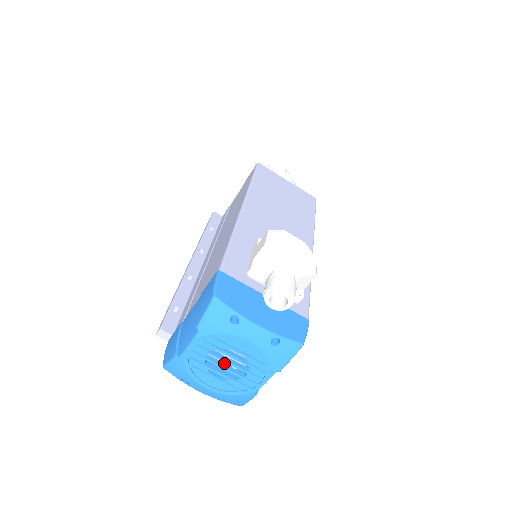
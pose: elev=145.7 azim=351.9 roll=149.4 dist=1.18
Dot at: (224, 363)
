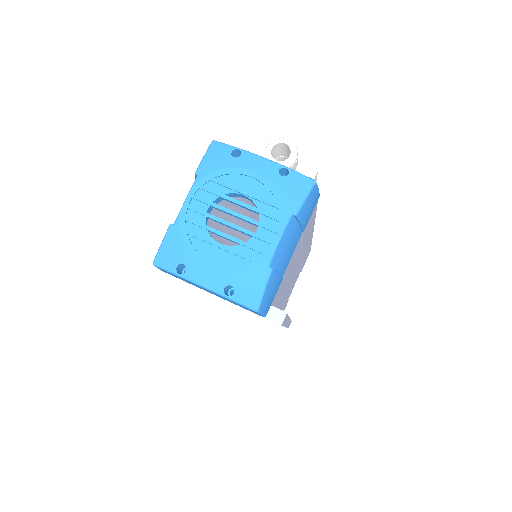
Dot at: (229, 223)
